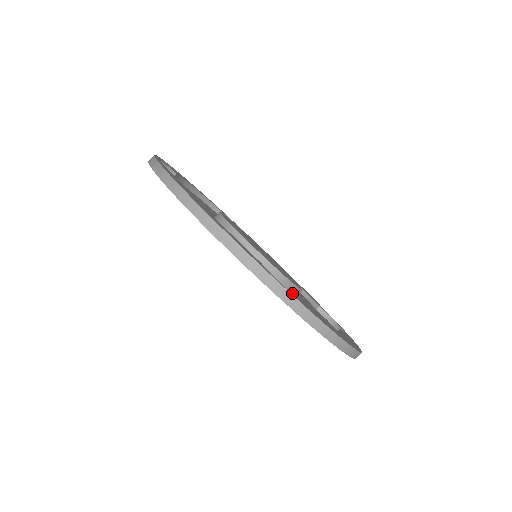
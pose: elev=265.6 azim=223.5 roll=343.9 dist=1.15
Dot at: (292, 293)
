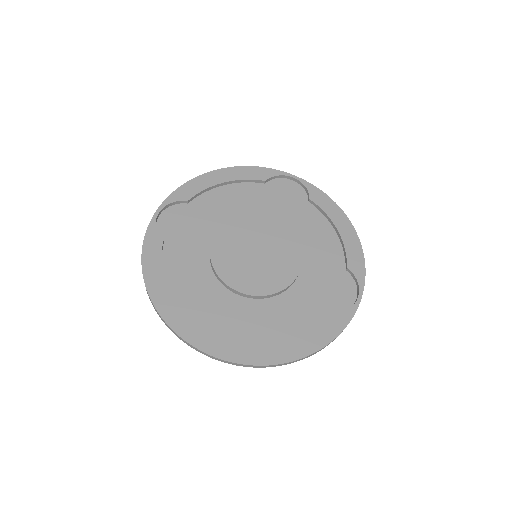
Dot at: occluded
